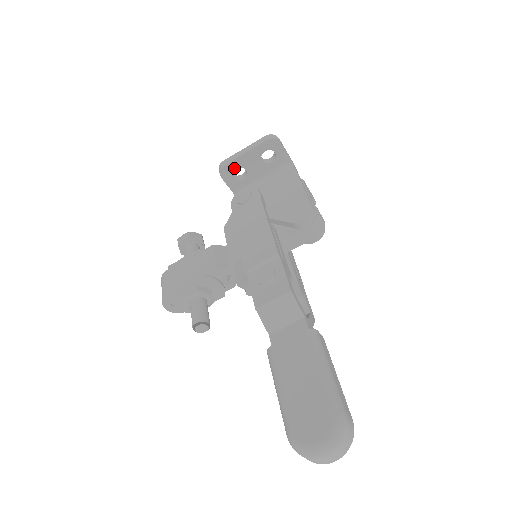
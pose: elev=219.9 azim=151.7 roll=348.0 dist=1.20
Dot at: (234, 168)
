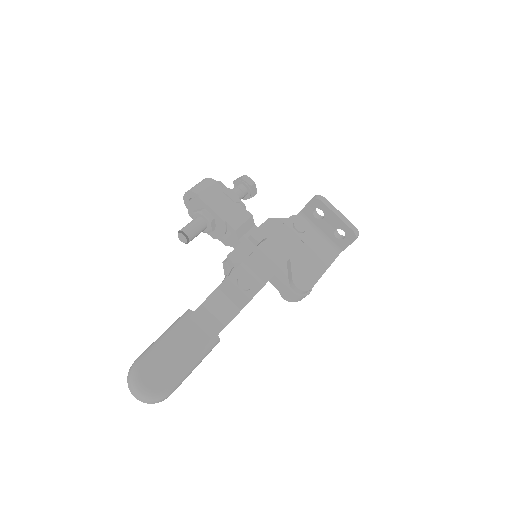
Dot at: (322, 209)
